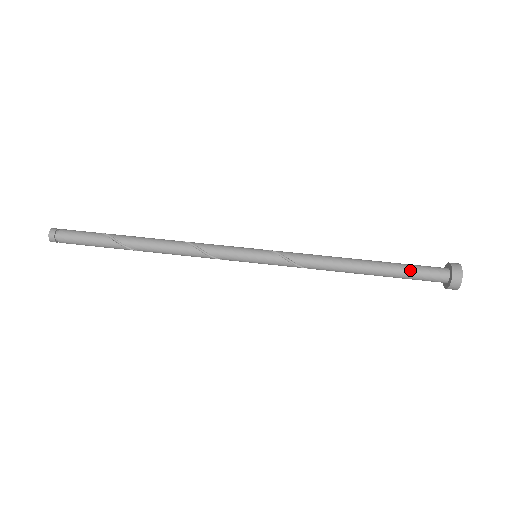
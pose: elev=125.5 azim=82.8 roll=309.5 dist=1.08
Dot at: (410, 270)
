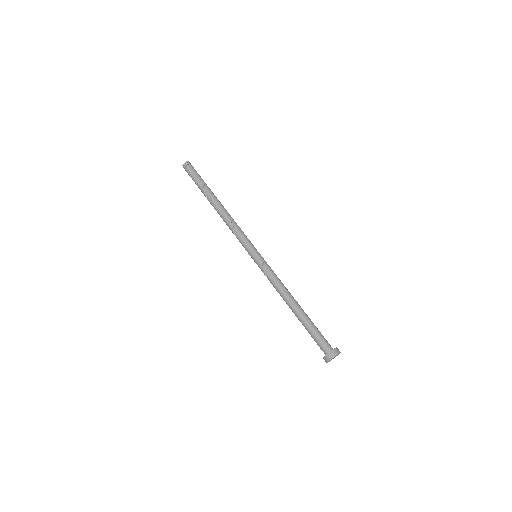
Dot at: (312, 333)
